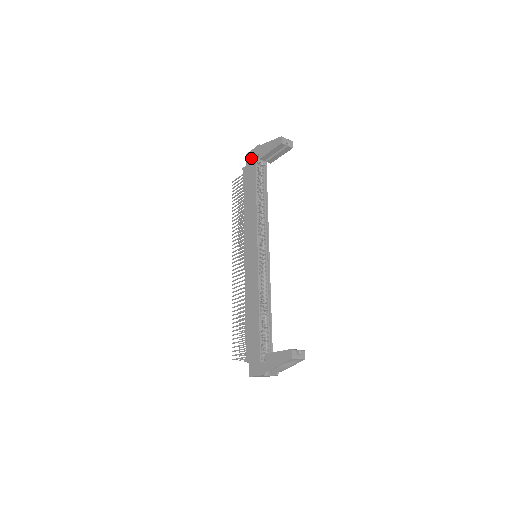
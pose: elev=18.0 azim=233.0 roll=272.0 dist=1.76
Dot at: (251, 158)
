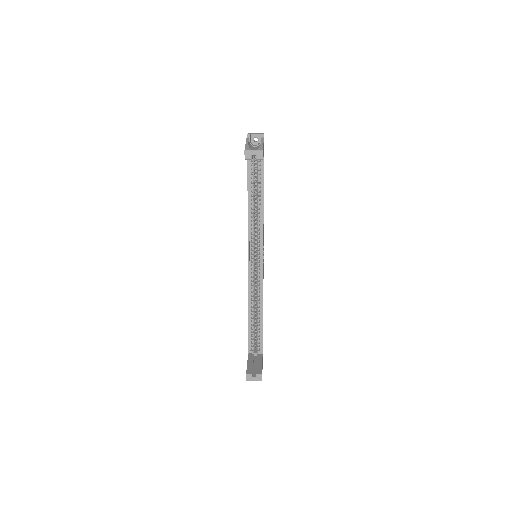
Dot at: occluded
